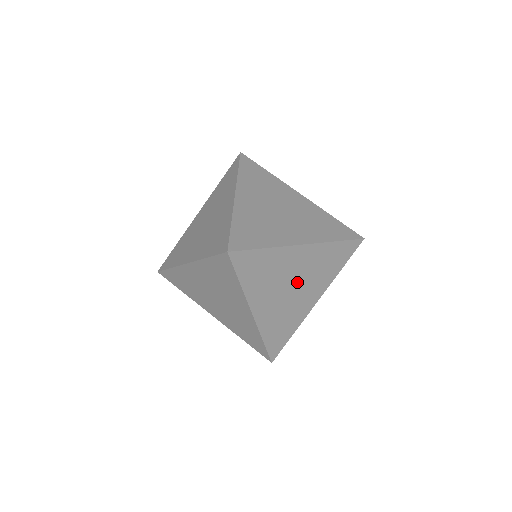
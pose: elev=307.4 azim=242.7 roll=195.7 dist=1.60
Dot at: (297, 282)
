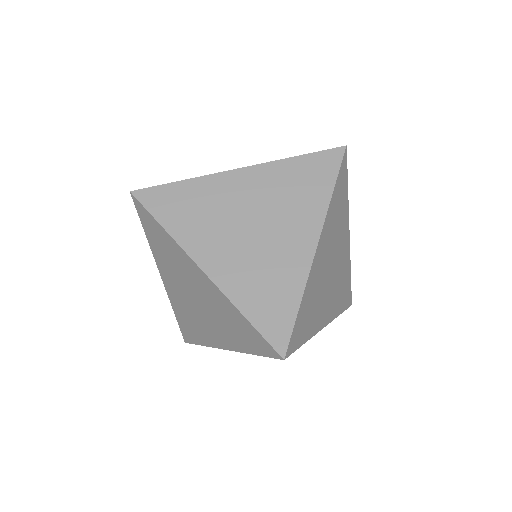
Dot at: (331, 261)
